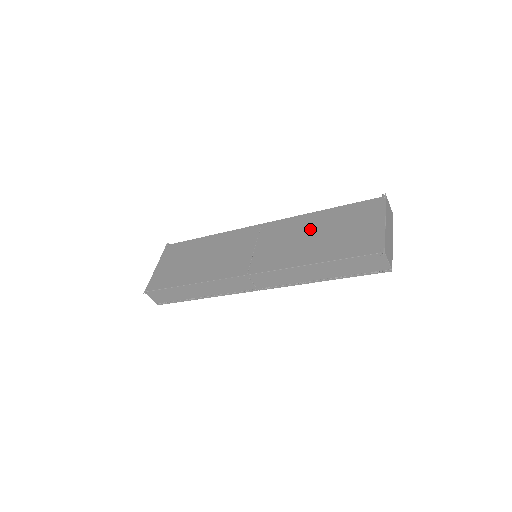
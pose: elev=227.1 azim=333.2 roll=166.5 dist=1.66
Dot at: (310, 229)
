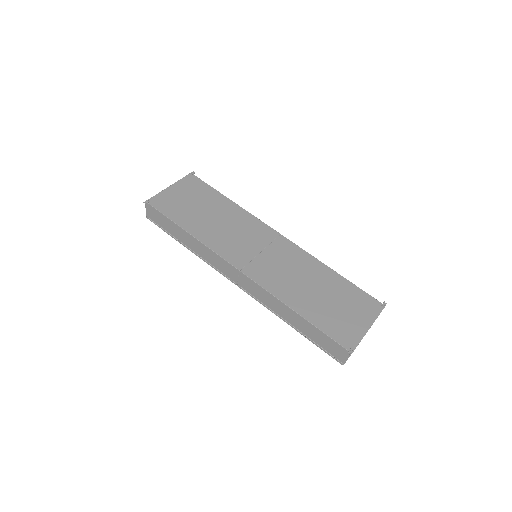
Dot at: (314, 278)
